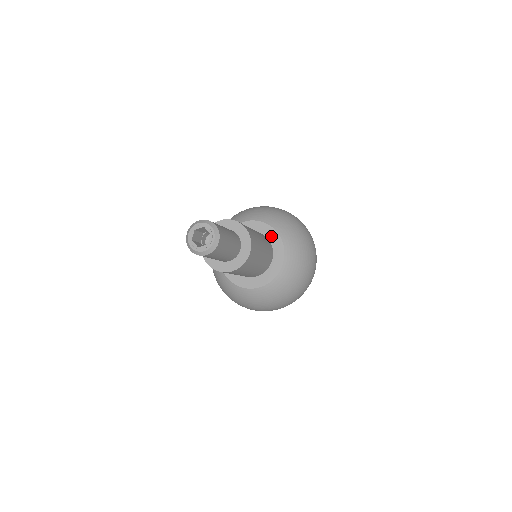
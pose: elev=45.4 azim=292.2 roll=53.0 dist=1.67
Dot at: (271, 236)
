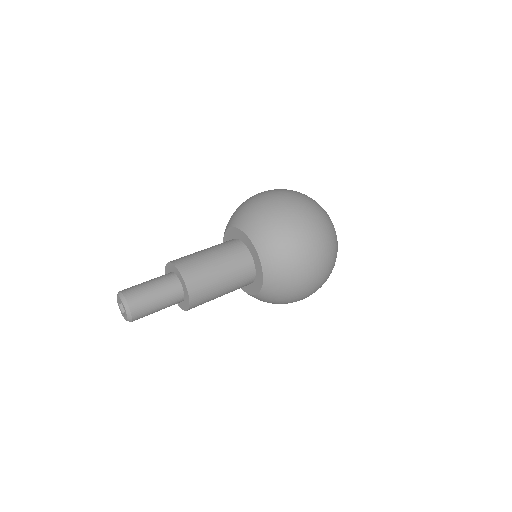
Dot at: (239, 236)
